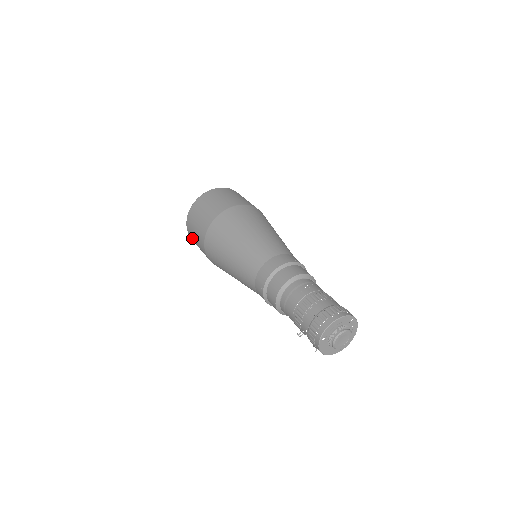
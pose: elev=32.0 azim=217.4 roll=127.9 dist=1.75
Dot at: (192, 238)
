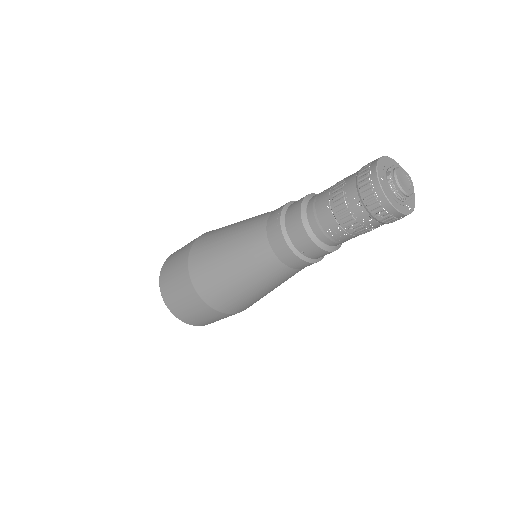
Dot at: (172, 301)
